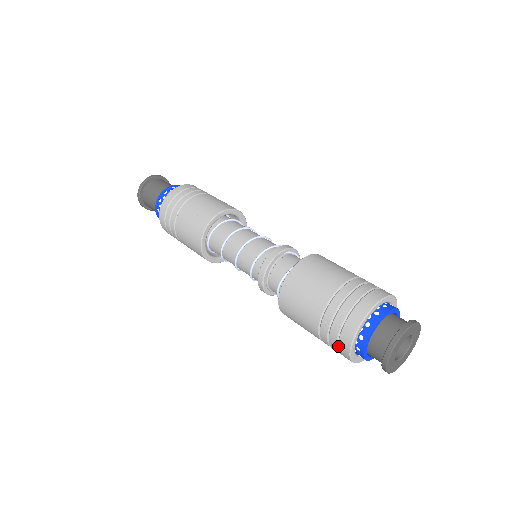
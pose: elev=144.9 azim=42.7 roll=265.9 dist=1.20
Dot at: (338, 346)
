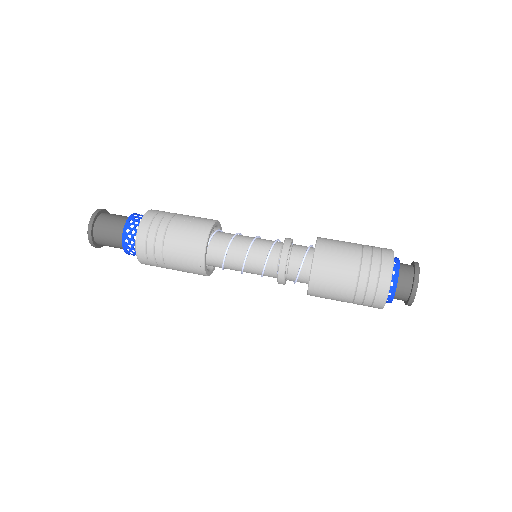
Dot at: (378, 284)
